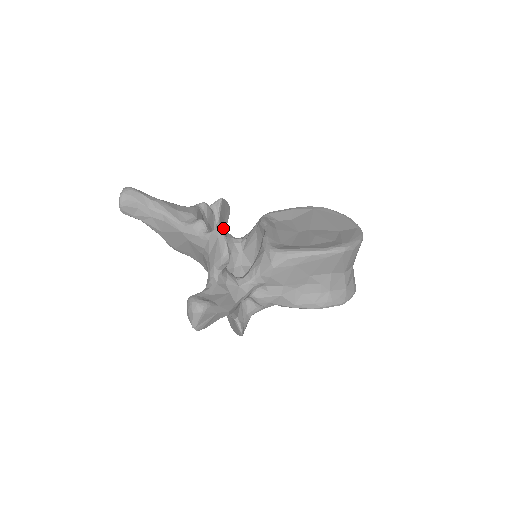
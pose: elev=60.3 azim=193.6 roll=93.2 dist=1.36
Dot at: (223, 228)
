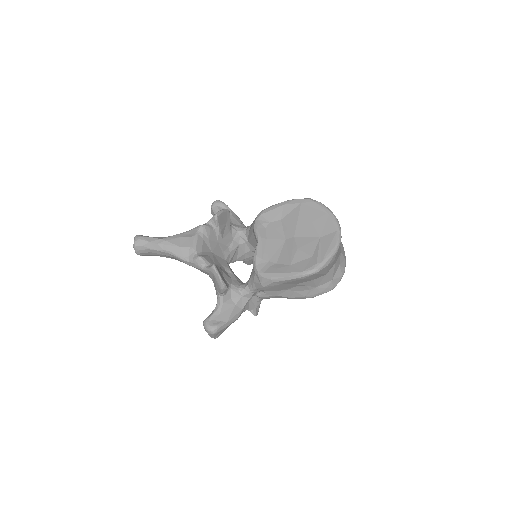
Dot at: (226, 230)
